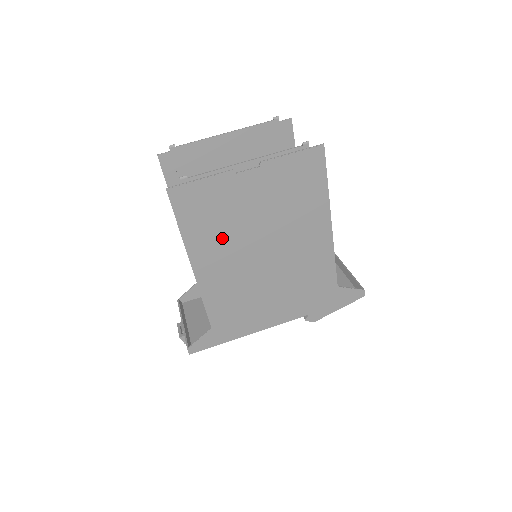
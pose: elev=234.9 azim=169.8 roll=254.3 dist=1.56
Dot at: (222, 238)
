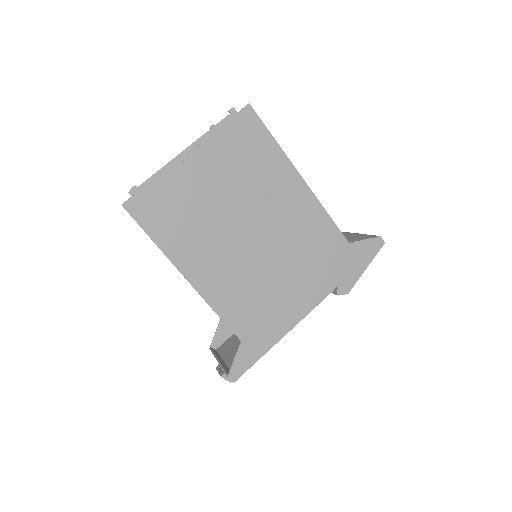
Dot at: (201, 235)
